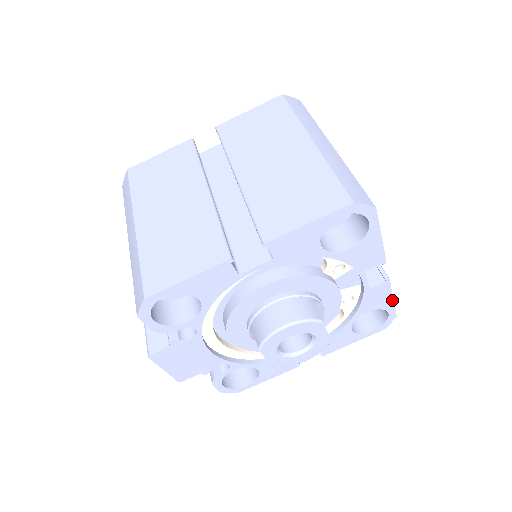
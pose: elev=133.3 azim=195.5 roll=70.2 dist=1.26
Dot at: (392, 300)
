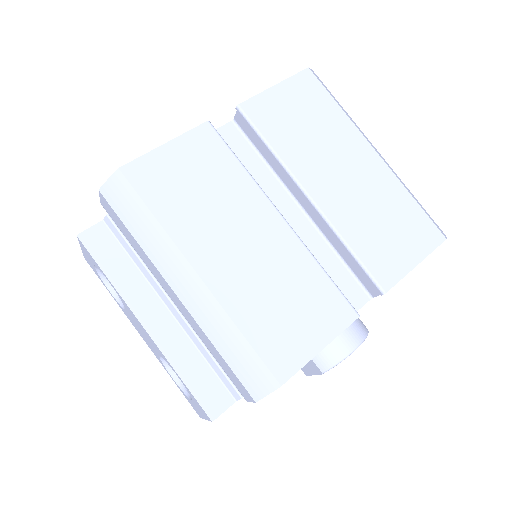
Dot at: occluded
